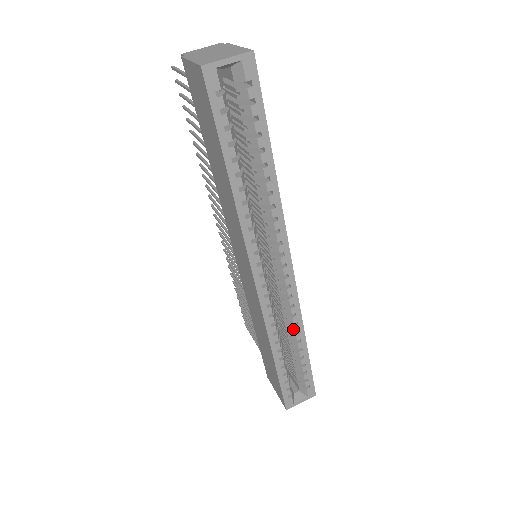
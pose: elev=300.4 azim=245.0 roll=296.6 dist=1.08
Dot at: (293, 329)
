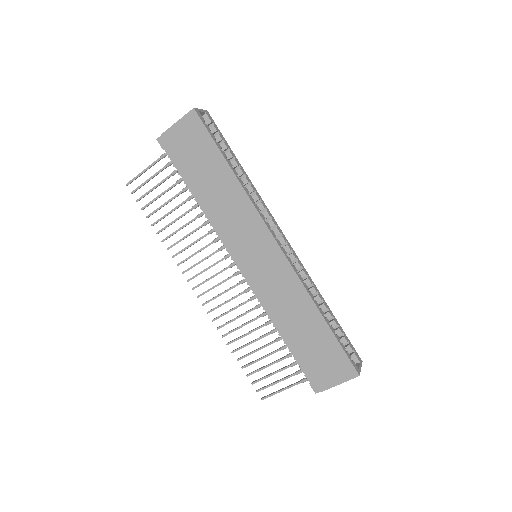
Dot at: (314, 290)
